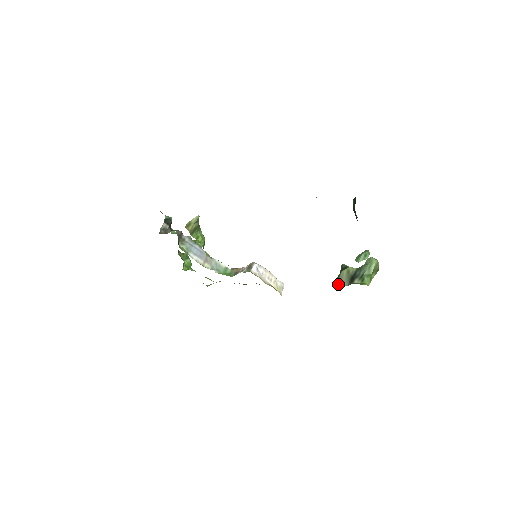
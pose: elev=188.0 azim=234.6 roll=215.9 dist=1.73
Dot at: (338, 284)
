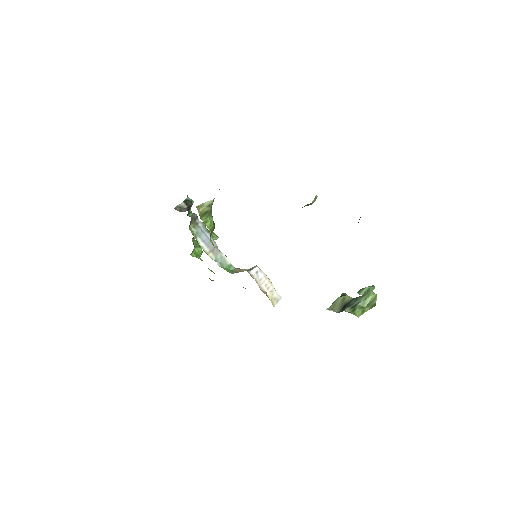
Dot at: (330, 309)
